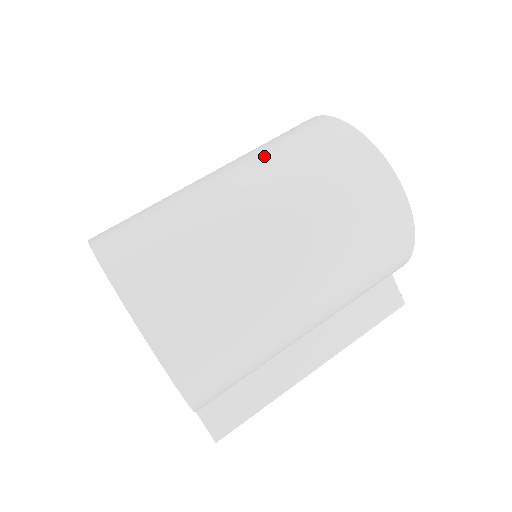
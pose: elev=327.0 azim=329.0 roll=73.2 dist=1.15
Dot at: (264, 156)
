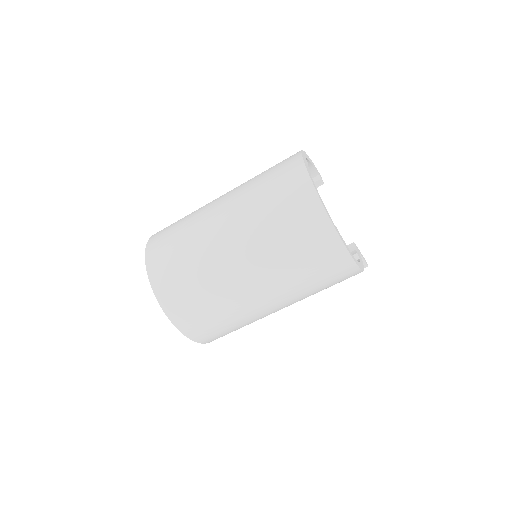
Dot at: (257, 223)
